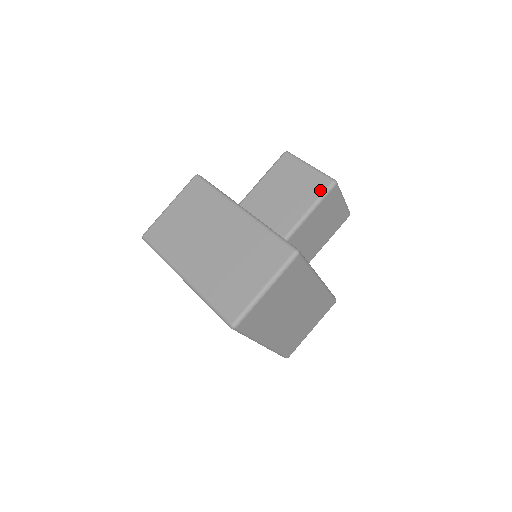
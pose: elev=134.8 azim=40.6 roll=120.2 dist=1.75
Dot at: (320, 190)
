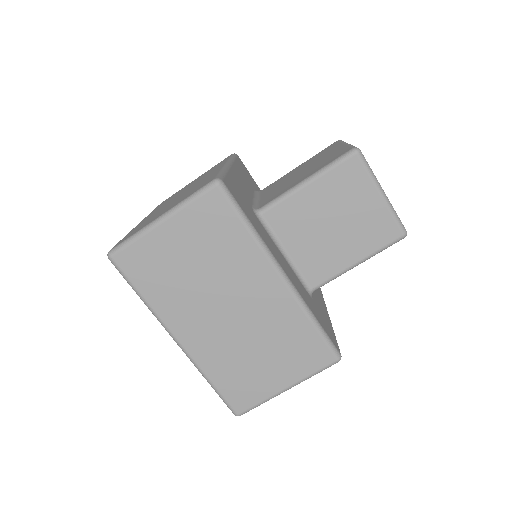
Dot at: (333, 159)
